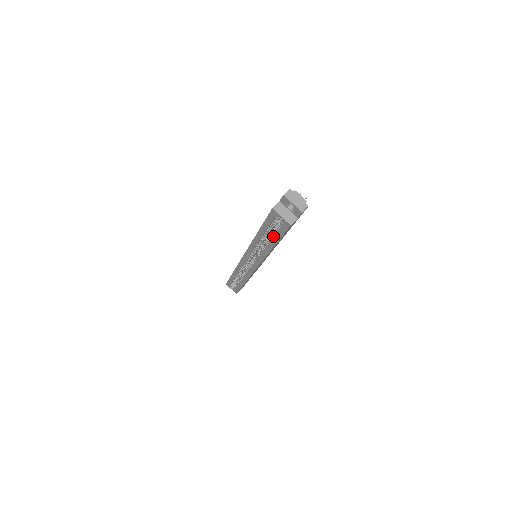
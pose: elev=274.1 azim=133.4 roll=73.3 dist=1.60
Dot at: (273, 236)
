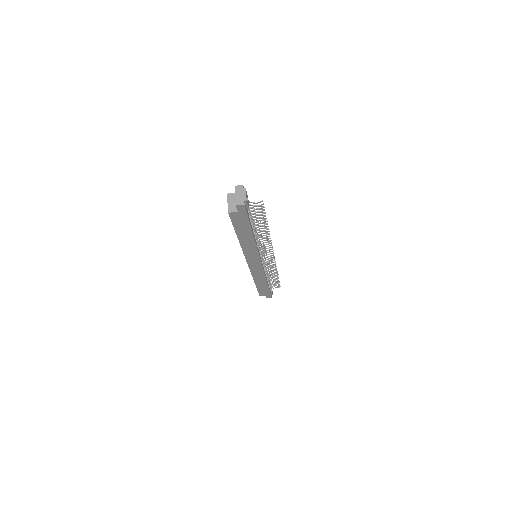
Dot at: occluded
